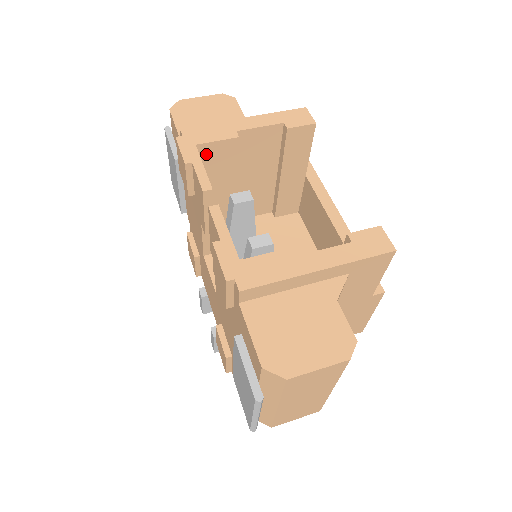
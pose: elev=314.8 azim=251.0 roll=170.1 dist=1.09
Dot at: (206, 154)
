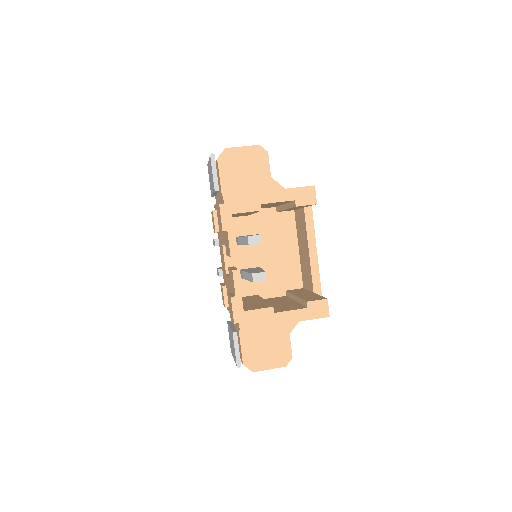
Dot at: occluded
